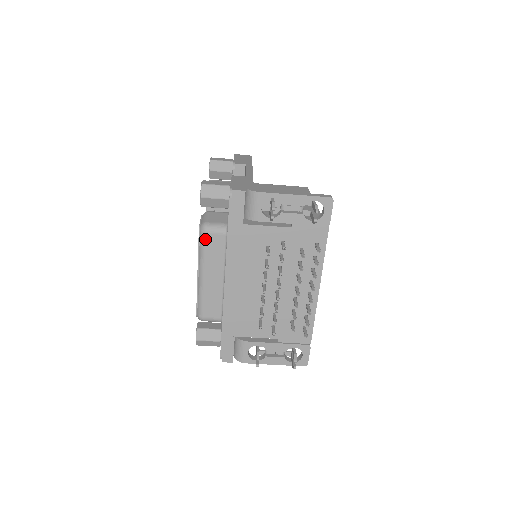
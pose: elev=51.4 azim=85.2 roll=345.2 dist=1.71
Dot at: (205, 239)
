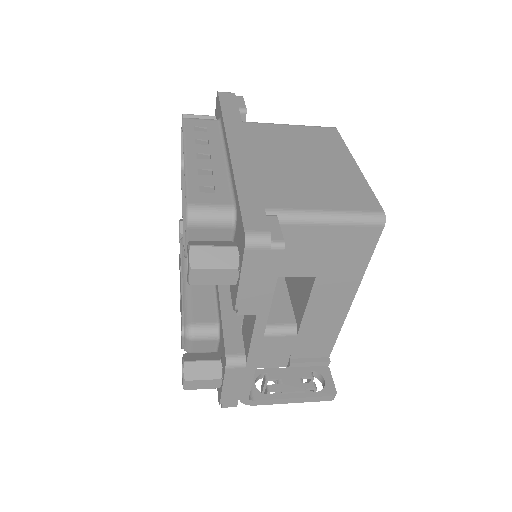
Dot at: occluded
